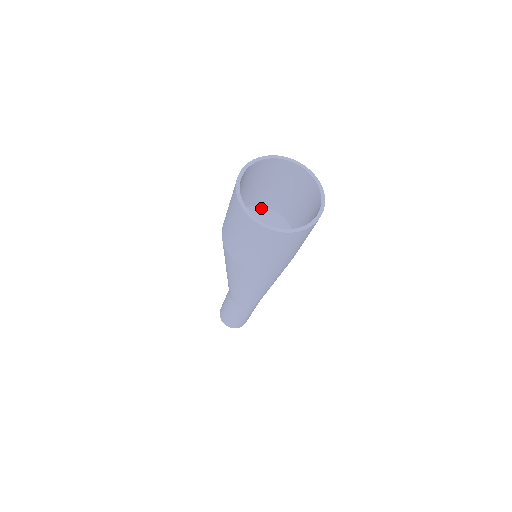
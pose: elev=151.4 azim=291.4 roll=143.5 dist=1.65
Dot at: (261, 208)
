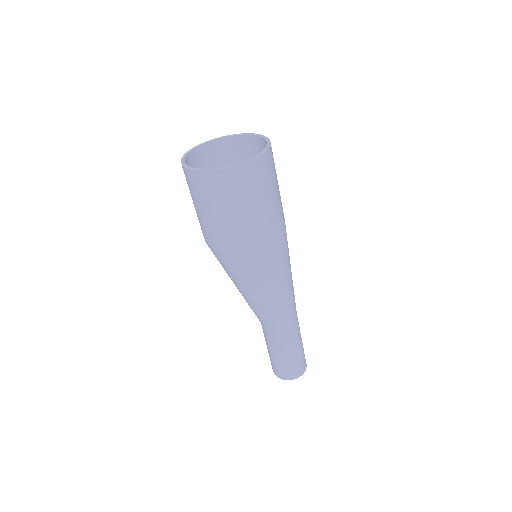
Dot at: occluded
